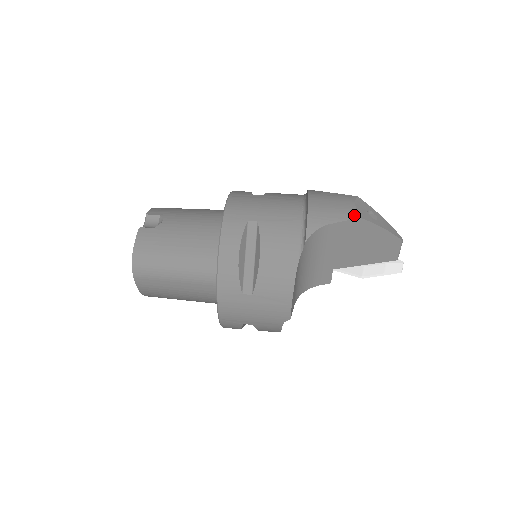
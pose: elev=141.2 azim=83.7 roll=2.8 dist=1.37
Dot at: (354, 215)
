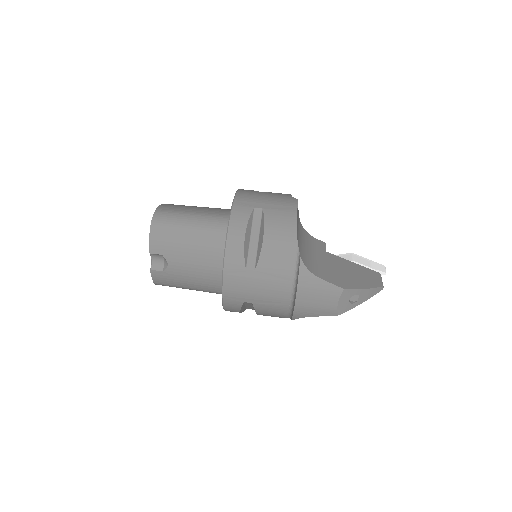
Dot at: (334, 313)
